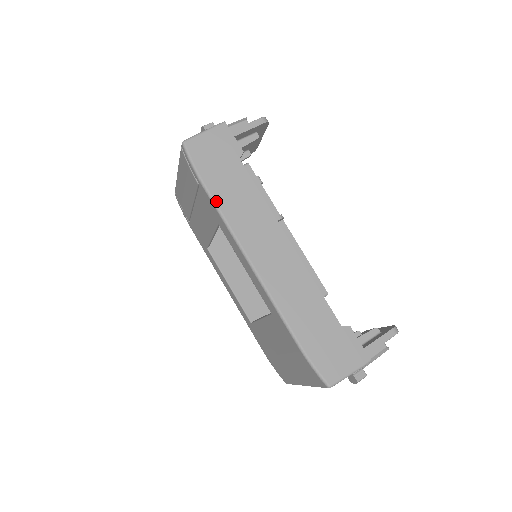
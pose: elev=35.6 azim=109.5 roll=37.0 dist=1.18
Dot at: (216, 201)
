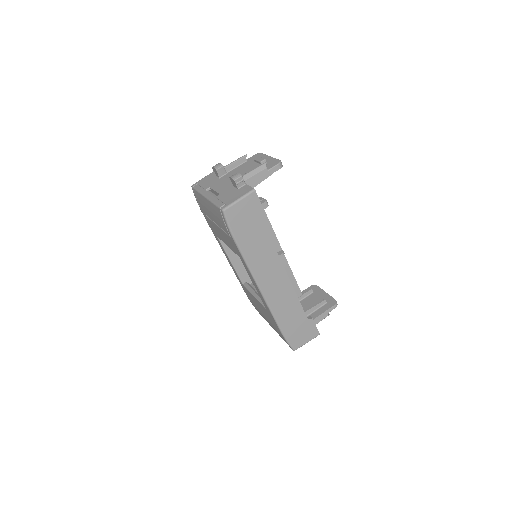
Dot at: (243, 253)
